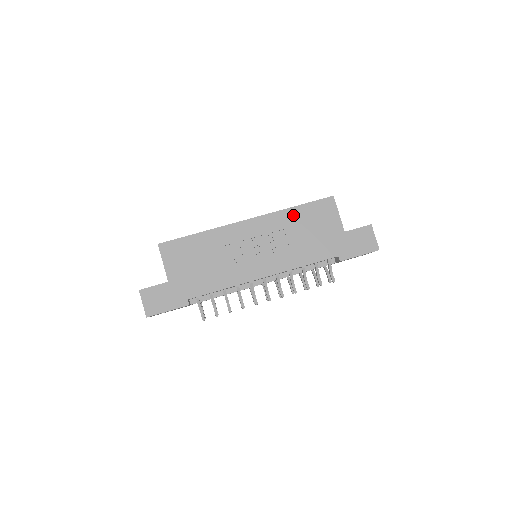
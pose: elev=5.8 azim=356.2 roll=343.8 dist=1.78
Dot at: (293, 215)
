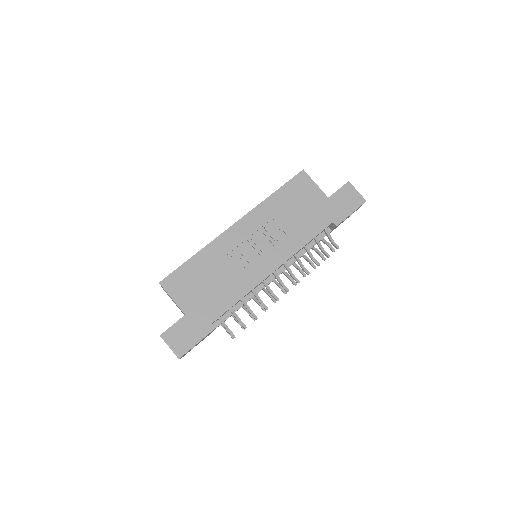
Dot at: (275, 202)
